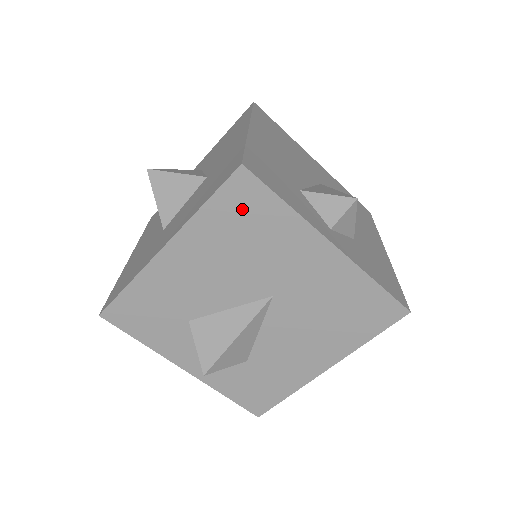
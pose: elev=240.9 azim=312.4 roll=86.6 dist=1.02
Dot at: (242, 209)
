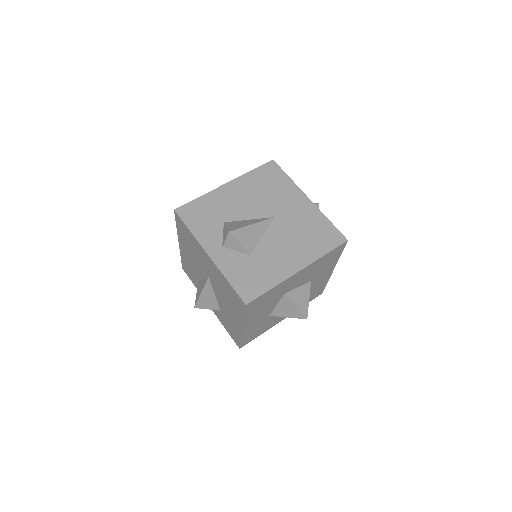
Dot at: (269, 175)
